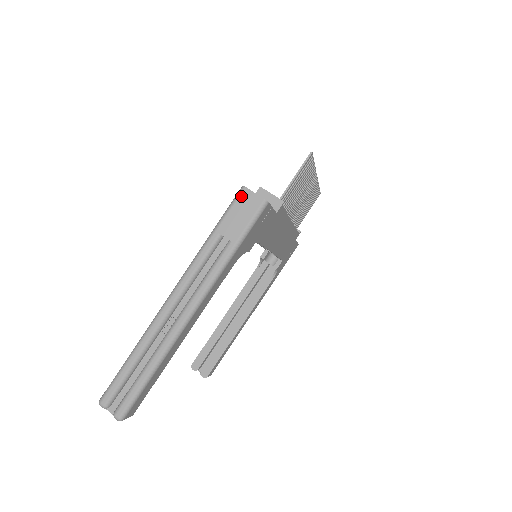
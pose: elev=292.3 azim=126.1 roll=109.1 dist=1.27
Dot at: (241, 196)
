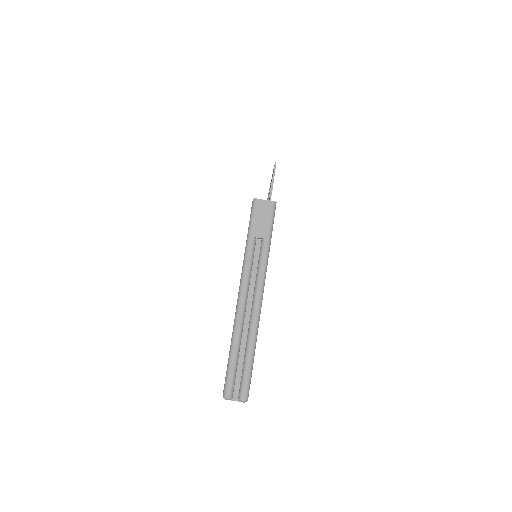
Dot at: (256, 206)
